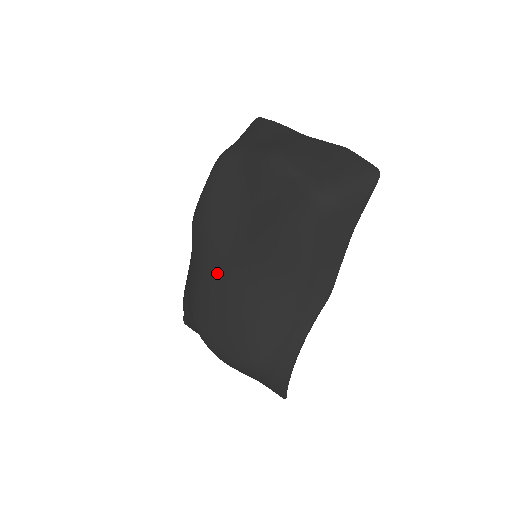
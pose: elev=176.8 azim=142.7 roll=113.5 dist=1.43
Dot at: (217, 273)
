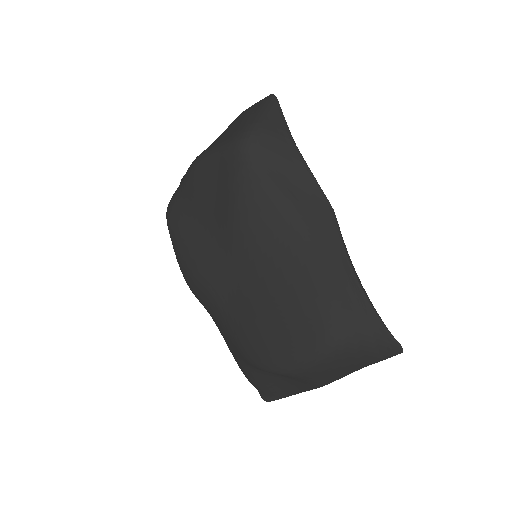
Dot at: (232, 293)
